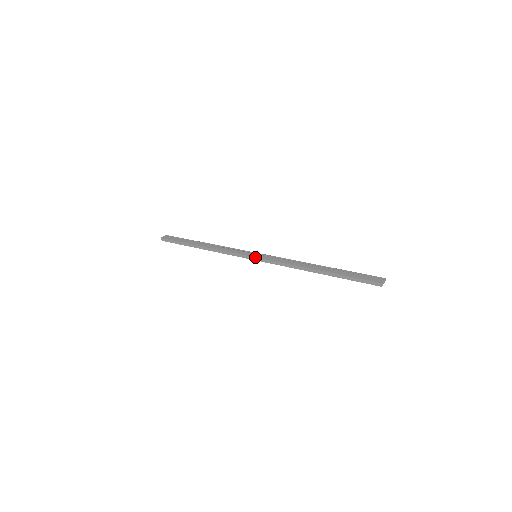
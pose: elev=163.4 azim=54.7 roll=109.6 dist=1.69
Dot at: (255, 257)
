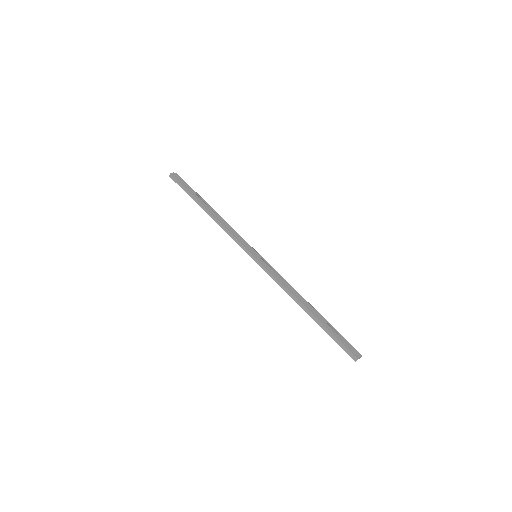
Dot at: (255, 257)
